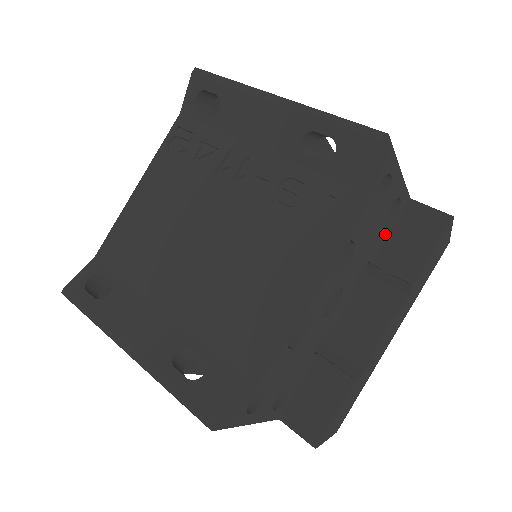
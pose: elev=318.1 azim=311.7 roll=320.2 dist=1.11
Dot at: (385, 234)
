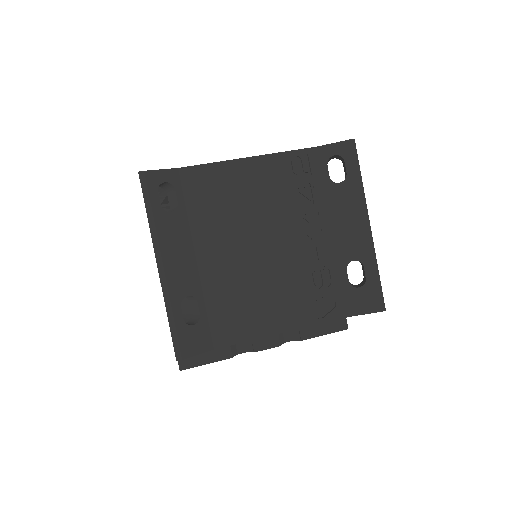
Dot at: occluded
